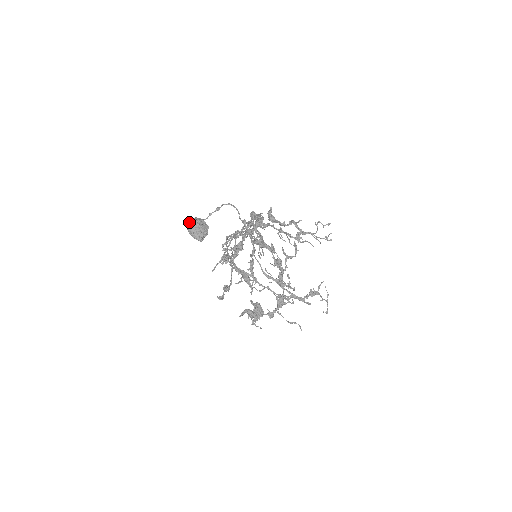
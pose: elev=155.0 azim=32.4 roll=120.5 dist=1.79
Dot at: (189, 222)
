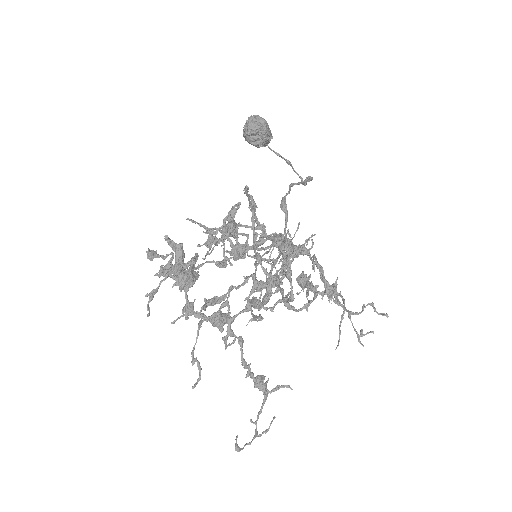
Dot at: occluded
